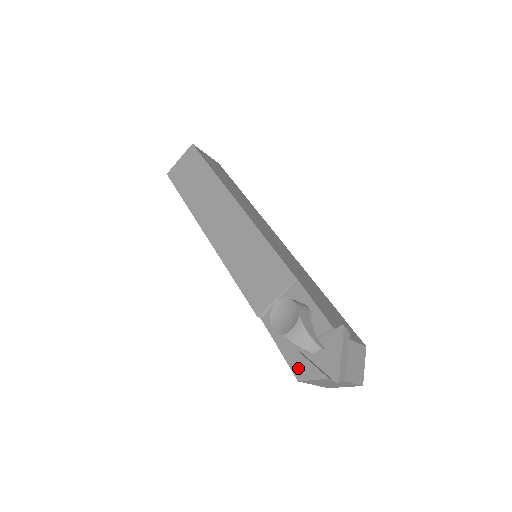
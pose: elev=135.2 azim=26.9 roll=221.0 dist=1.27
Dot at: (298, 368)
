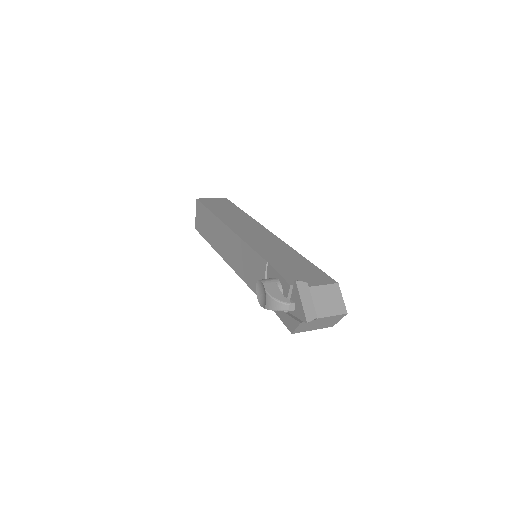
Dot at: (288, 325)
